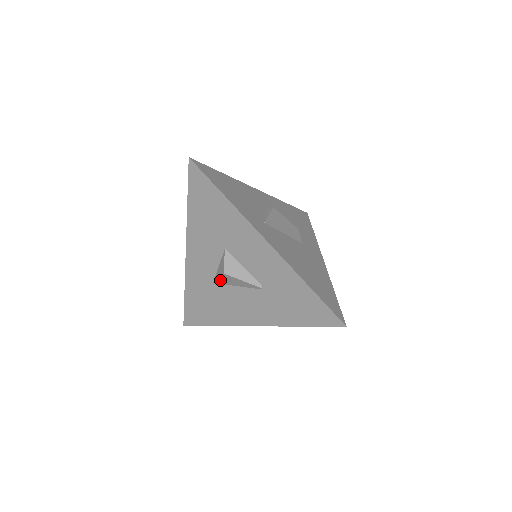
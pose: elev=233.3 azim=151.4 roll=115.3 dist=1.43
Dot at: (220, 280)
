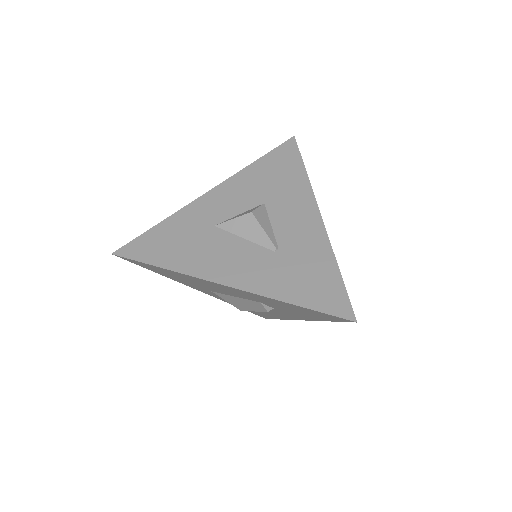
Dot at: (231, 223)
